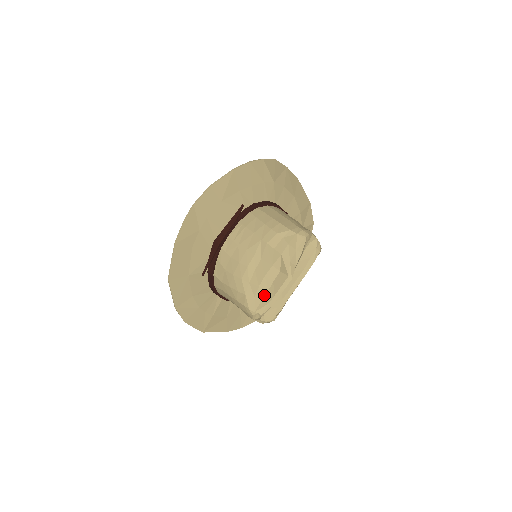
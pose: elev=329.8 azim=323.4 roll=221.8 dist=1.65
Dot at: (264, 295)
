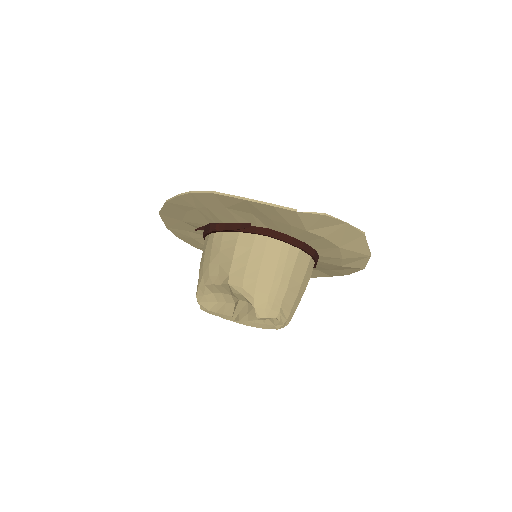
Dot at: (213, 301)
